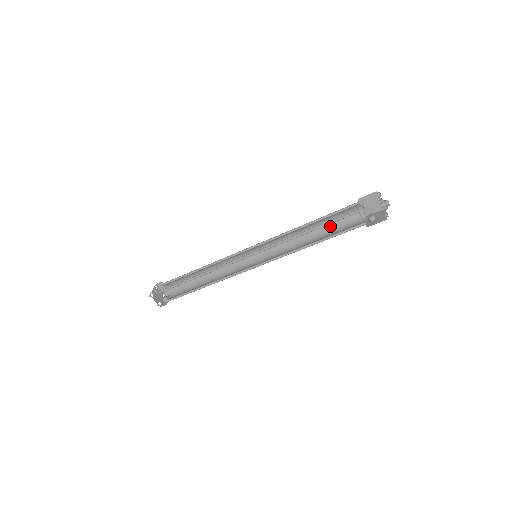
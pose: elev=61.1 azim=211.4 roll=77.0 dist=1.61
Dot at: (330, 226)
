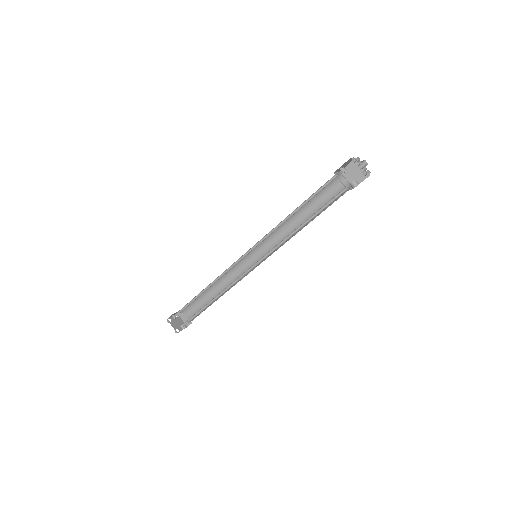
Dot at: occluded
